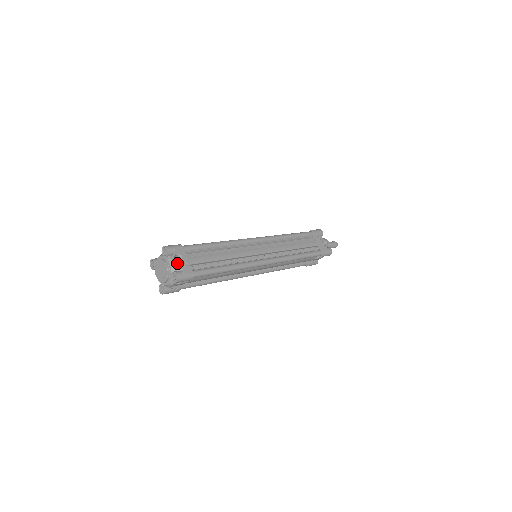
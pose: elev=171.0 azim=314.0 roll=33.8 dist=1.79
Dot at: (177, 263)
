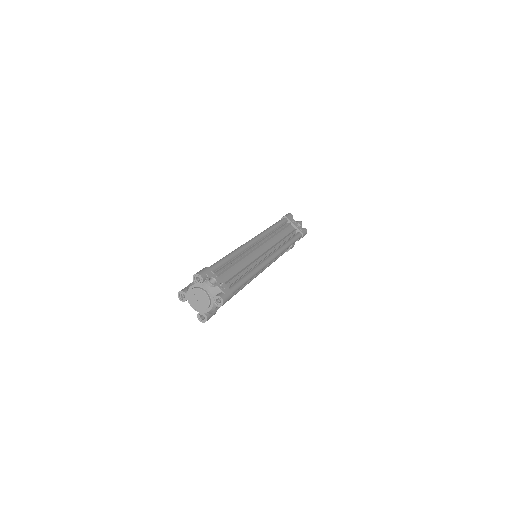
Dot at: (215, 286)
